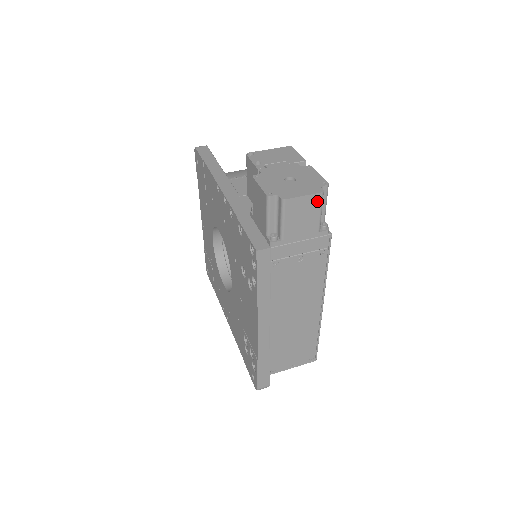
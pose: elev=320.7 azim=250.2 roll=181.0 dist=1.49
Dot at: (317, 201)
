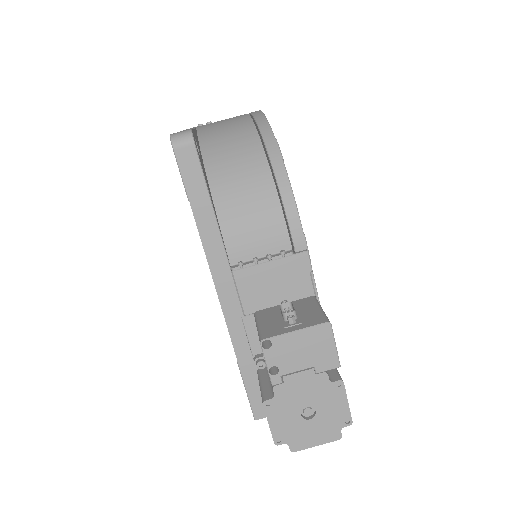
Dot at: occluded
